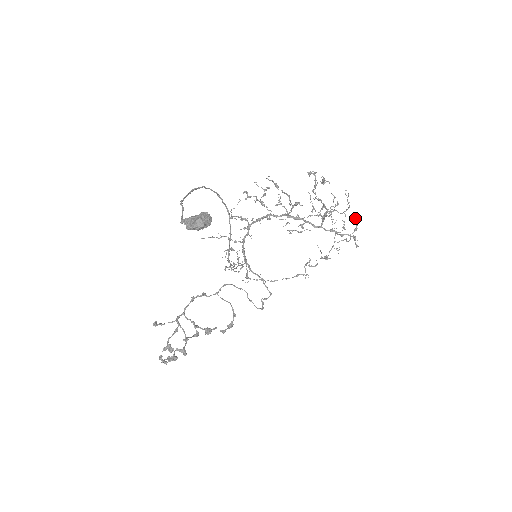
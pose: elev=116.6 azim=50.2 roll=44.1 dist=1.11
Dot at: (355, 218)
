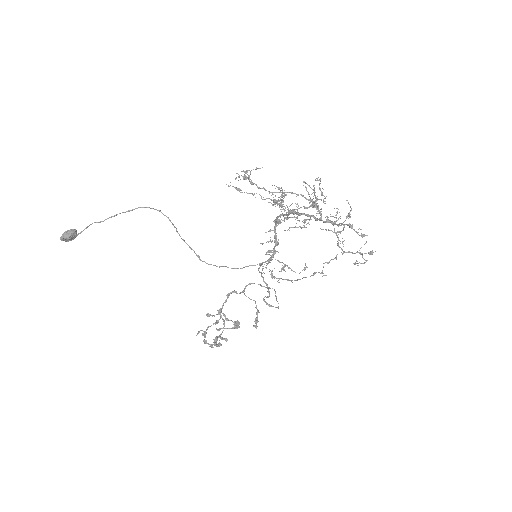
Dot at: (348, 203)
